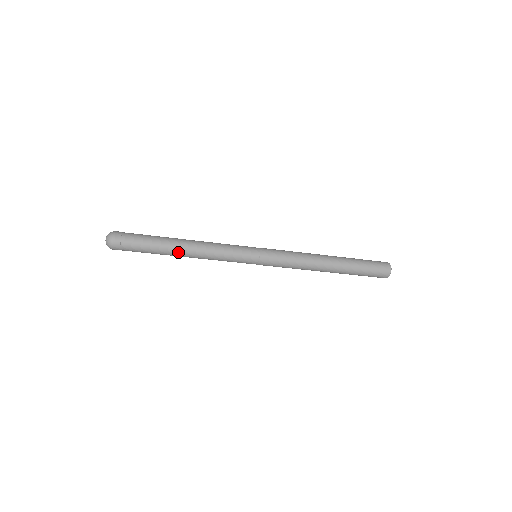
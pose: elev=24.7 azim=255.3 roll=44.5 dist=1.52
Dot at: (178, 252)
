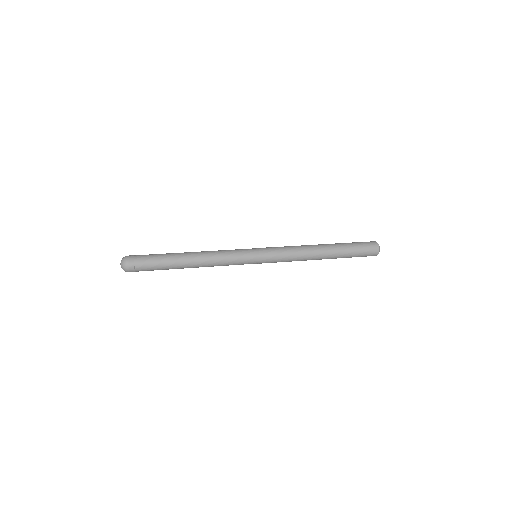
Dot at: occluded
